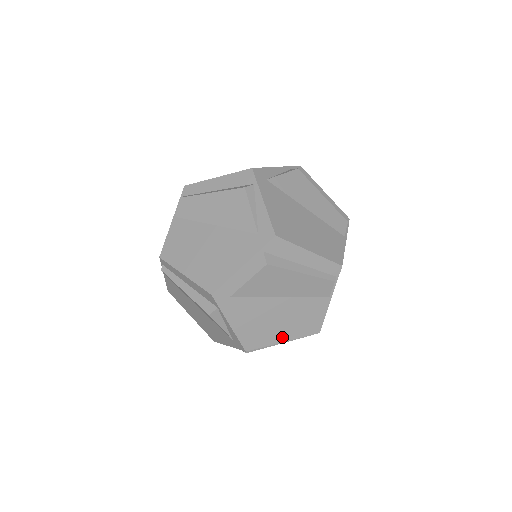
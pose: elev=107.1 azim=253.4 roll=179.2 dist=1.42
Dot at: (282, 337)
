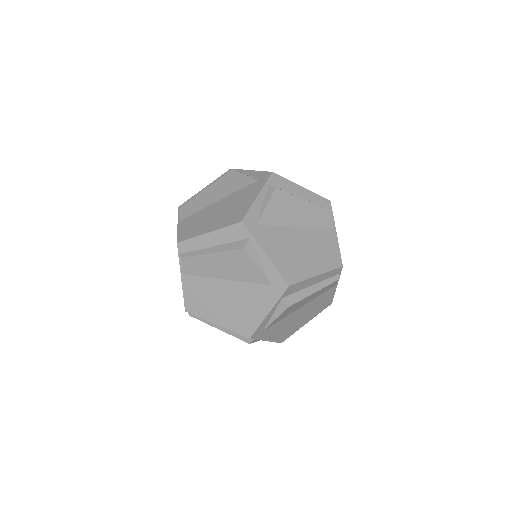
Dot at: (305, 322)
